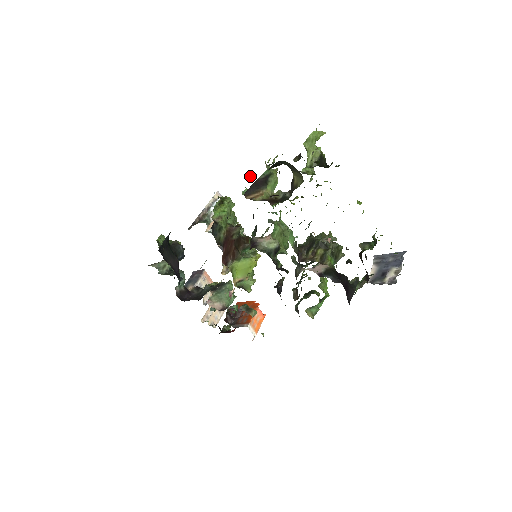
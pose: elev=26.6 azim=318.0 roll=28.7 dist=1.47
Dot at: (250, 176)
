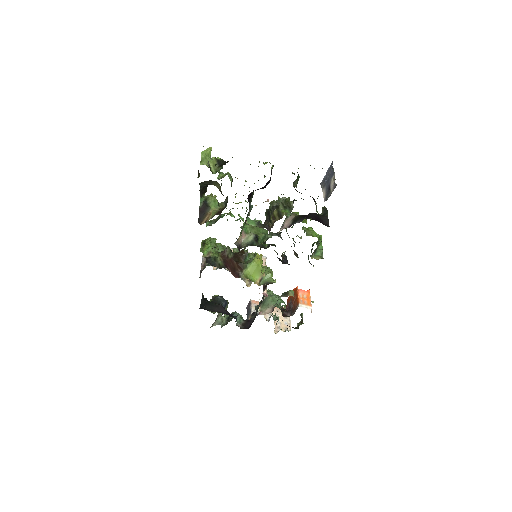
Dot at: occluded
